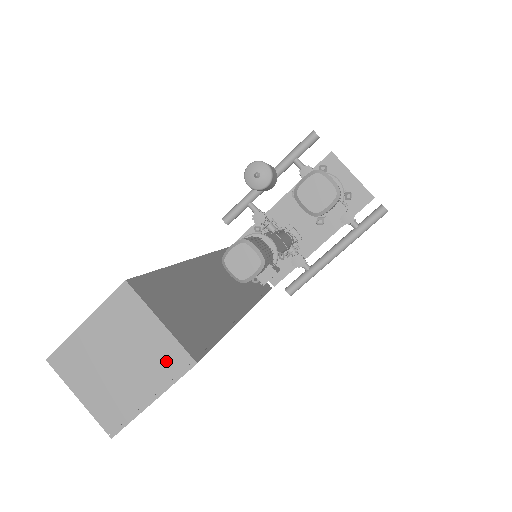
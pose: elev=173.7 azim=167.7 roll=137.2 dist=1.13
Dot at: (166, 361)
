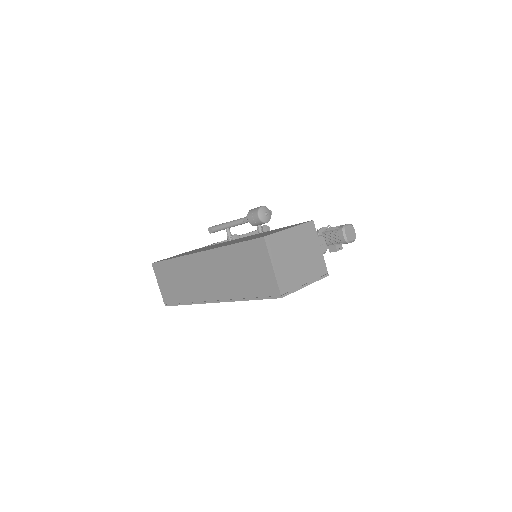
Dot at: (318, 268)
